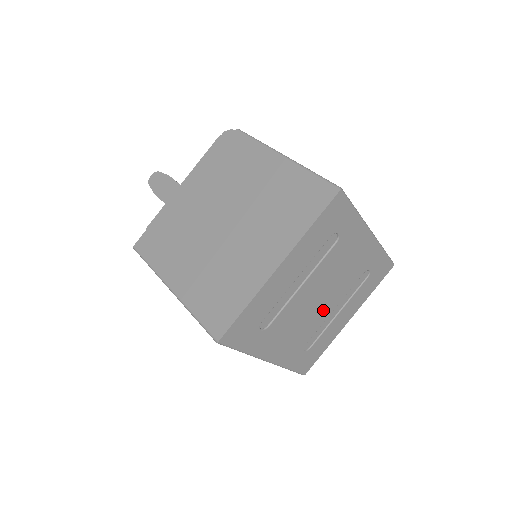
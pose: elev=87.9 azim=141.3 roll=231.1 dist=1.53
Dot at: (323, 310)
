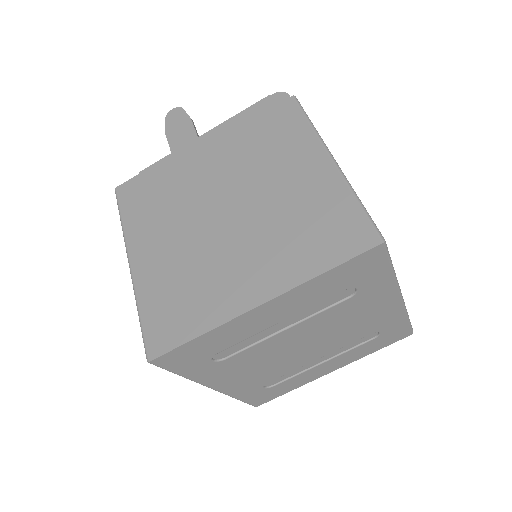
Dot at: (303, 357)
